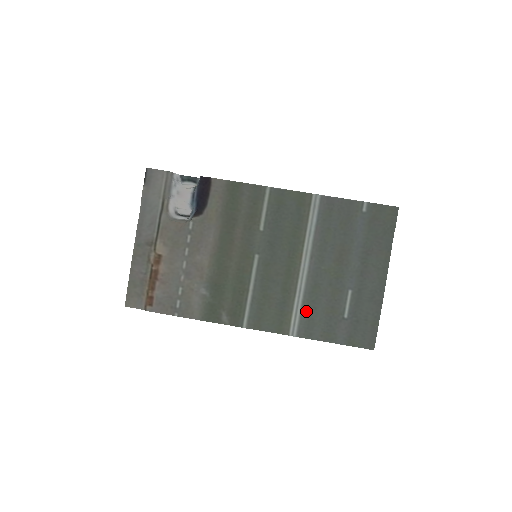
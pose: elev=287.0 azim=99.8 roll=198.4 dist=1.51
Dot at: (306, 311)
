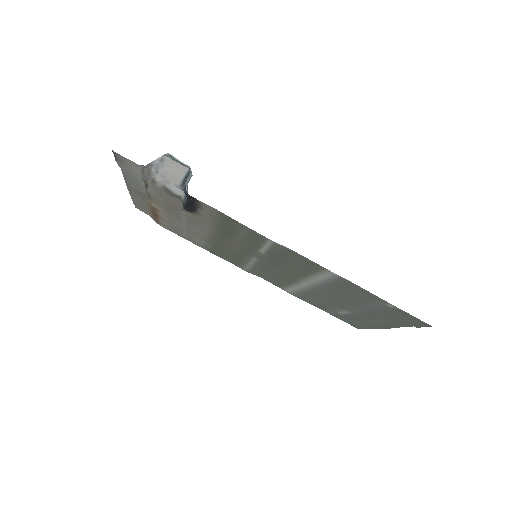
Dot at: (302, 294)
